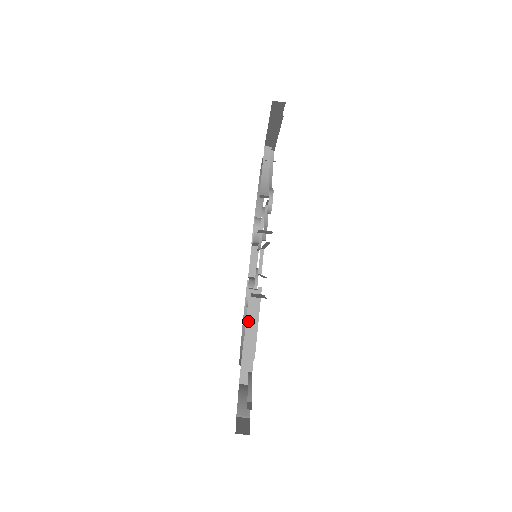
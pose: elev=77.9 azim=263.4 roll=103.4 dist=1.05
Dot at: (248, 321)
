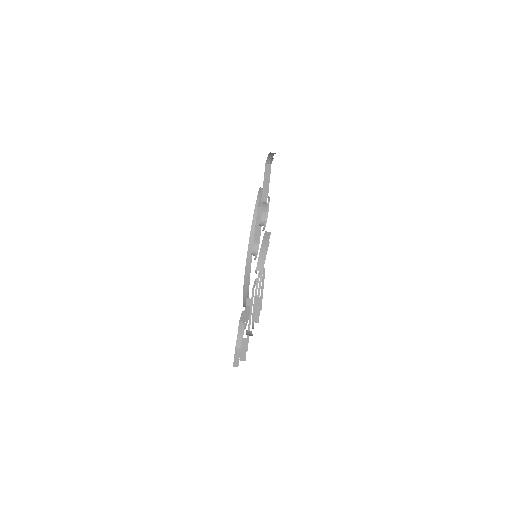
Dot at: (244, 315)
